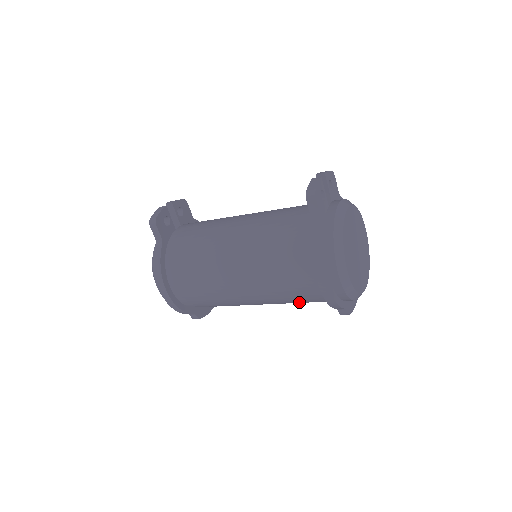
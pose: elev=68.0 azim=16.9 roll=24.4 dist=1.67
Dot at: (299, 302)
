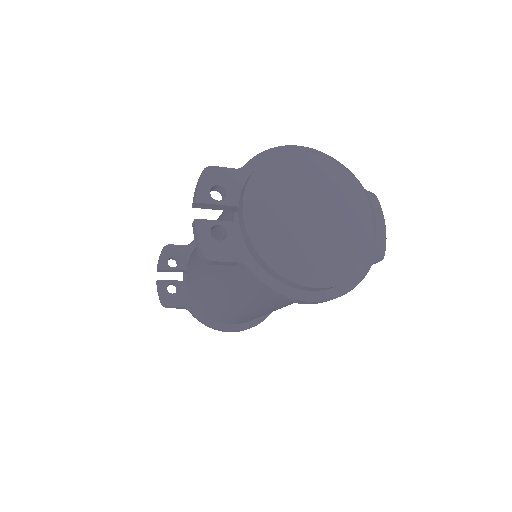
Dot at: occluded
